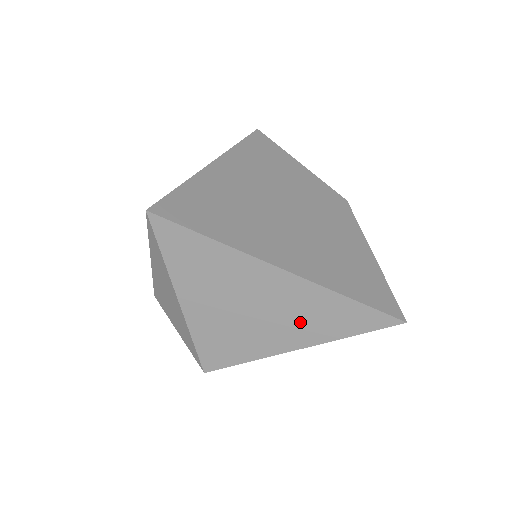
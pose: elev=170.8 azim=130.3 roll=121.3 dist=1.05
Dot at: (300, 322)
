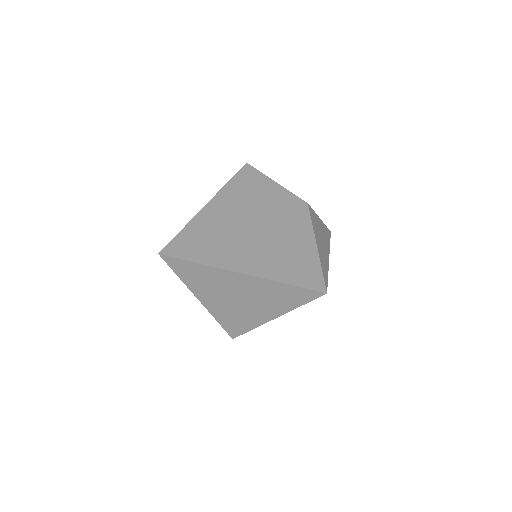
Dot at: (266, 302)
